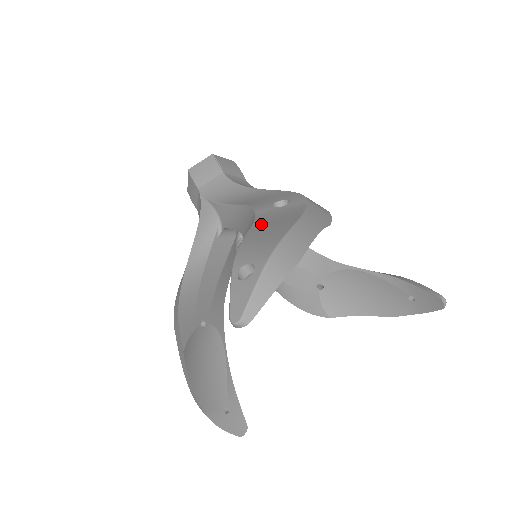
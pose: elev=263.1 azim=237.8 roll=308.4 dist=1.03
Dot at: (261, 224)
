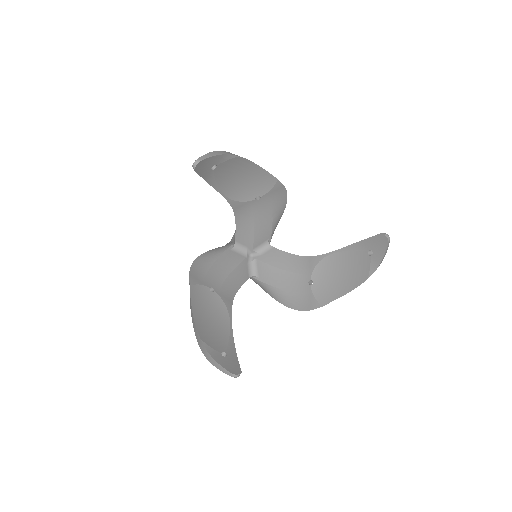
Dot at: occluded
